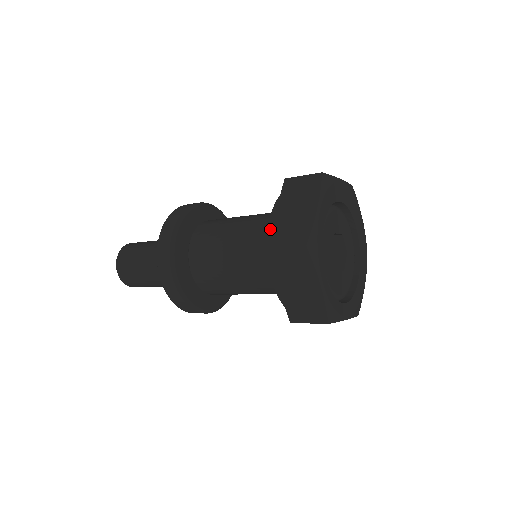
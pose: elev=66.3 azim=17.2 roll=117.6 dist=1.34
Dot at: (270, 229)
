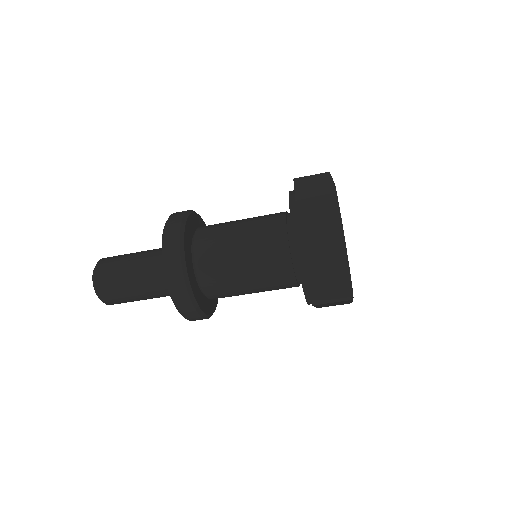
Dot at: (293, 219)
